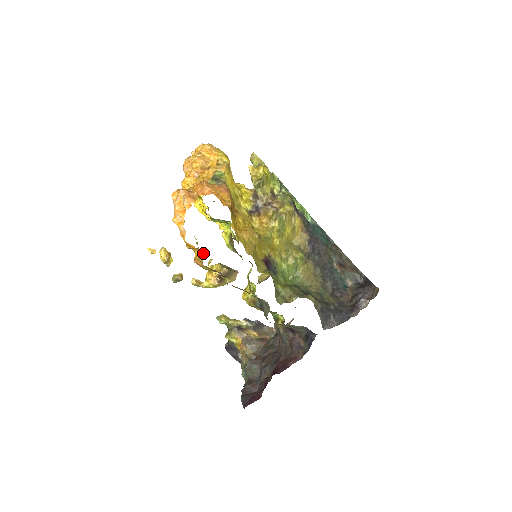
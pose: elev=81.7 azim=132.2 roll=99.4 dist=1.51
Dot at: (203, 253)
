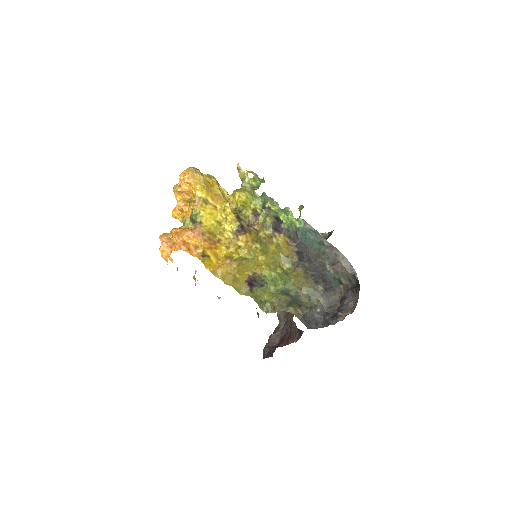
Dot at: (195, 279)
